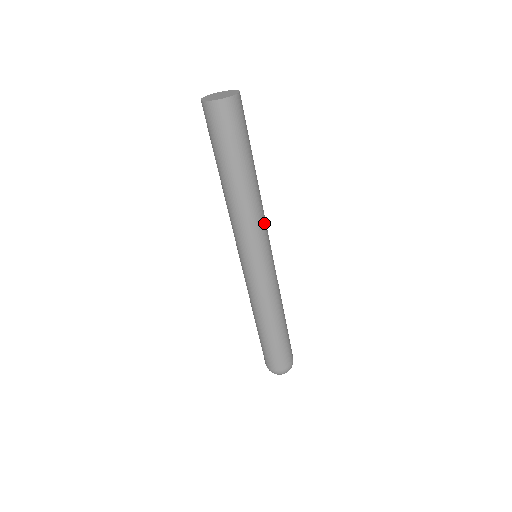
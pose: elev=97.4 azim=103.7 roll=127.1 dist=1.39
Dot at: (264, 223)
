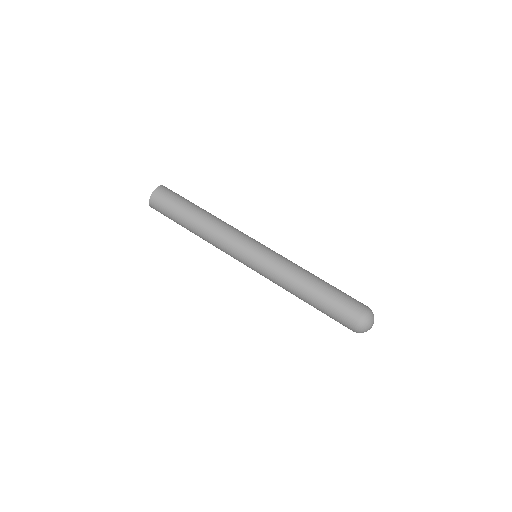
Dot at: (233, 232)
